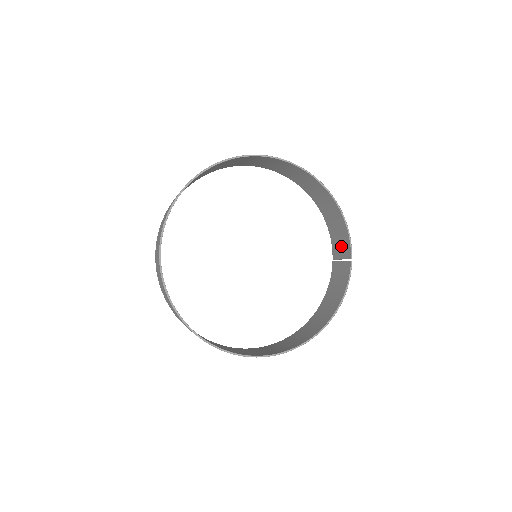
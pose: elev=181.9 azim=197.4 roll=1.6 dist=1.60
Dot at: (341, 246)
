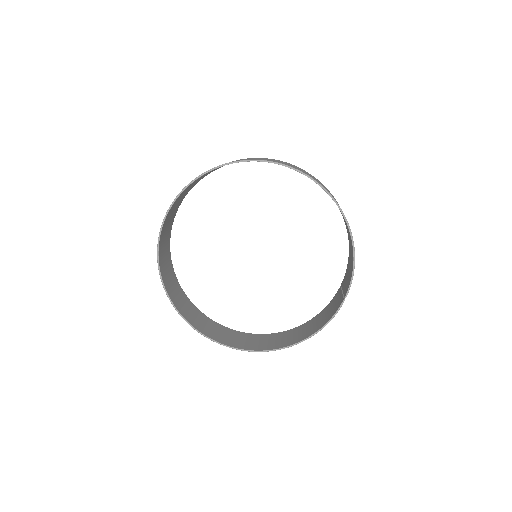
Dot at: (347, 279)
